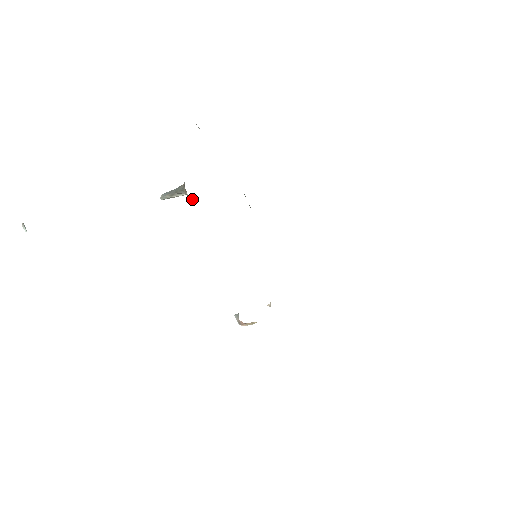
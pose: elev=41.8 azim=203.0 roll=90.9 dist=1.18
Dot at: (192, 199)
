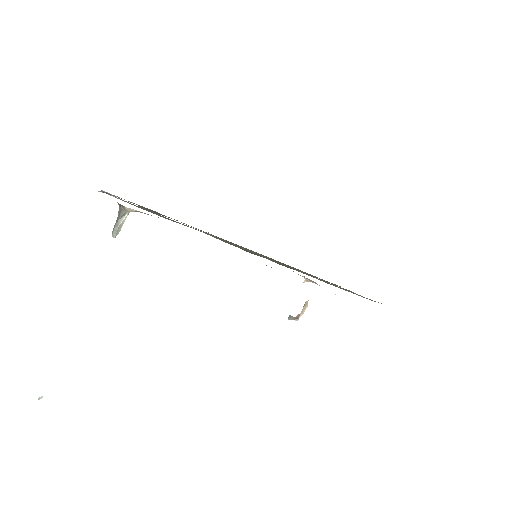
Dot at: (135, 211)
